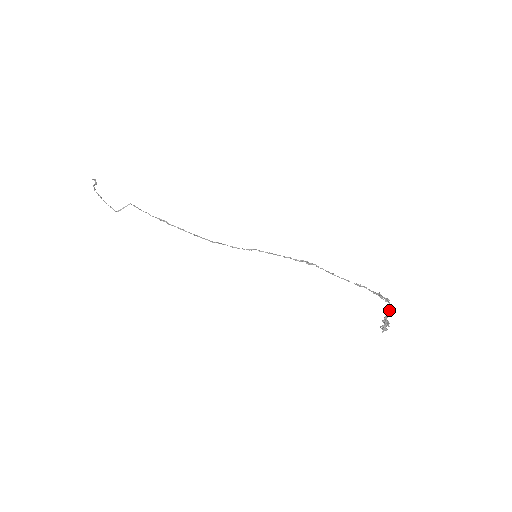
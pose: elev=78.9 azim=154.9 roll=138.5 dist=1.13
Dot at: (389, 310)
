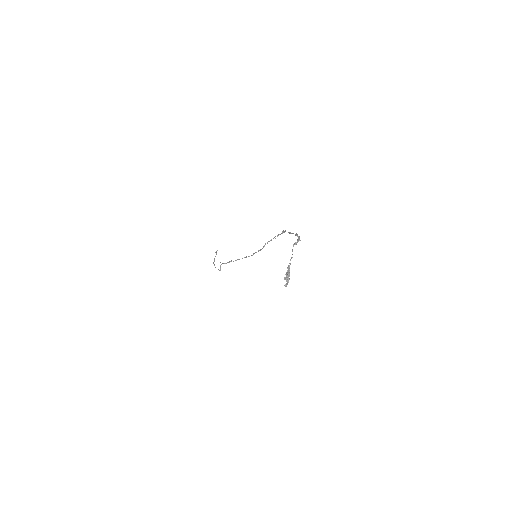
Dot at: (291, 257)
